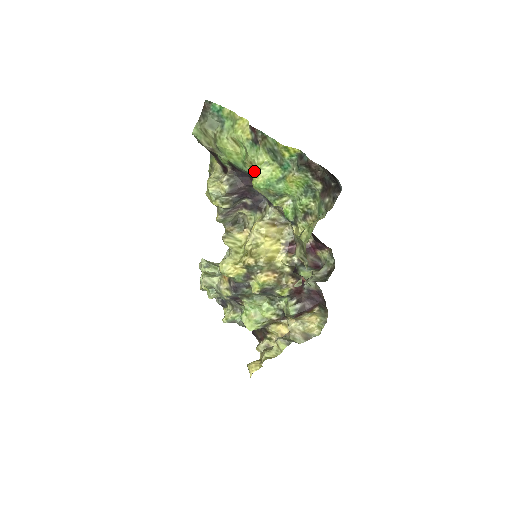
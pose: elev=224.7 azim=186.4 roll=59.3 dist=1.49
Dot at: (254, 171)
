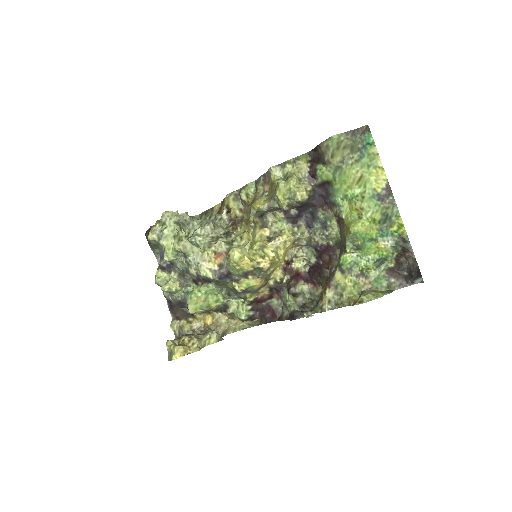
Dot at: (362, 218)
